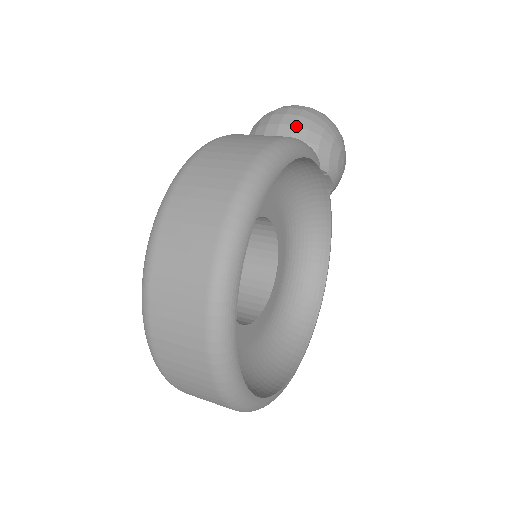
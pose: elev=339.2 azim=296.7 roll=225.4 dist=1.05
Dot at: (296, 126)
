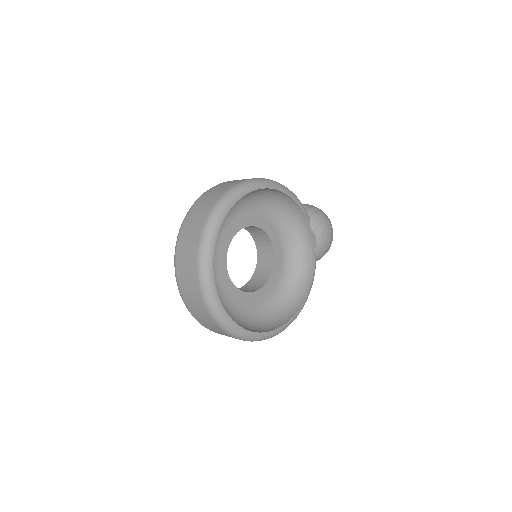
Dot at: (304, 206)
